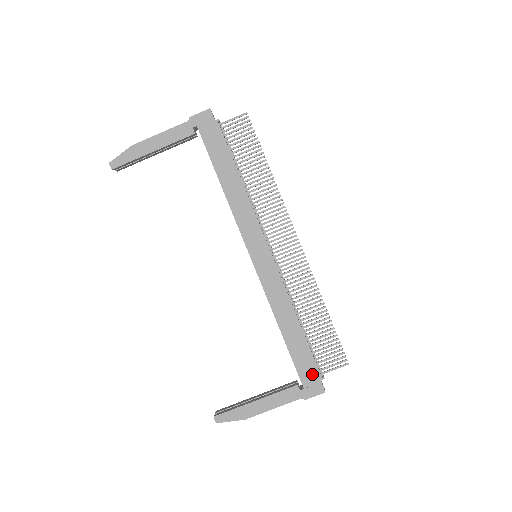
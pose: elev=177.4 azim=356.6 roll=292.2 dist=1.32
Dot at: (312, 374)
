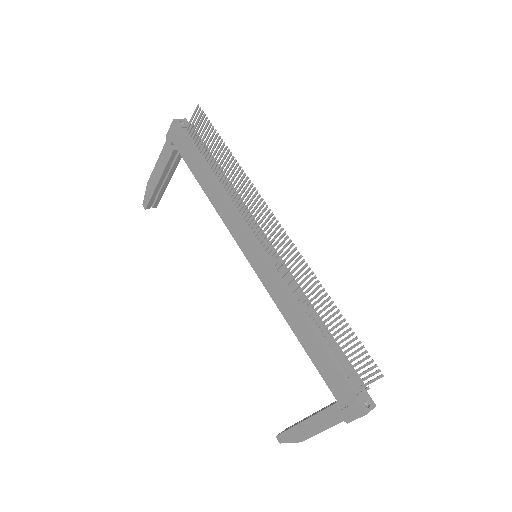
Dot at: (344, 390)
